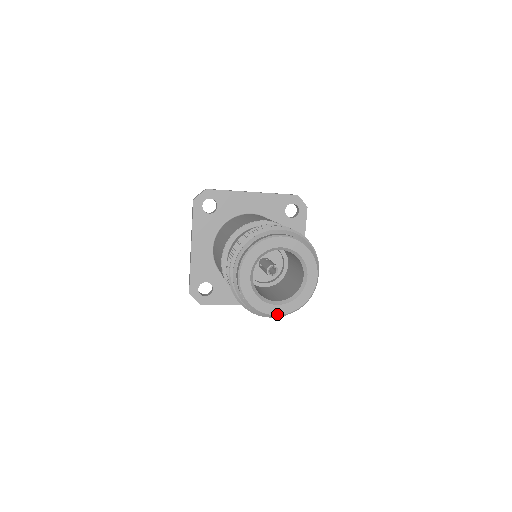
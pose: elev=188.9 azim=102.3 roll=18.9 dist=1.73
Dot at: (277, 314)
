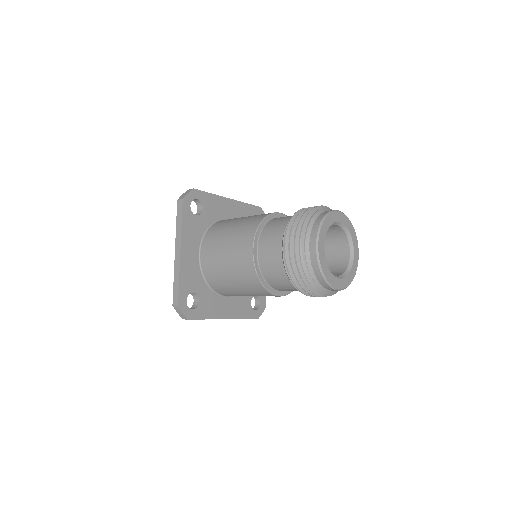
Dot at: (340, 288)
